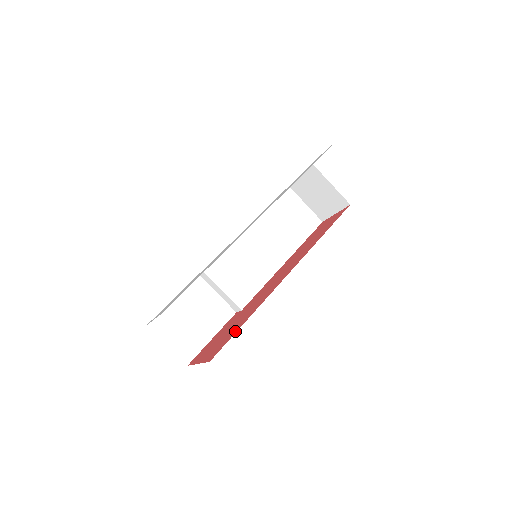
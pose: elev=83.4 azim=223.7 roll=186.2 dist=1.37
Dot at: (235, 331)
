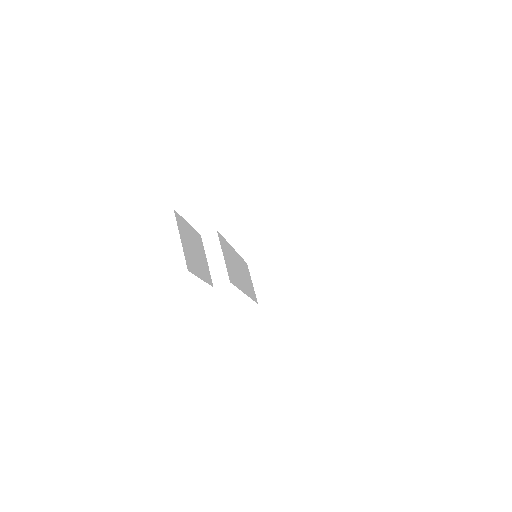
Dot at: occluded
